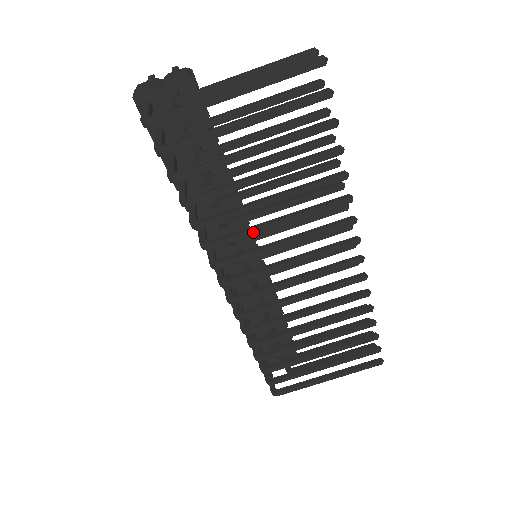
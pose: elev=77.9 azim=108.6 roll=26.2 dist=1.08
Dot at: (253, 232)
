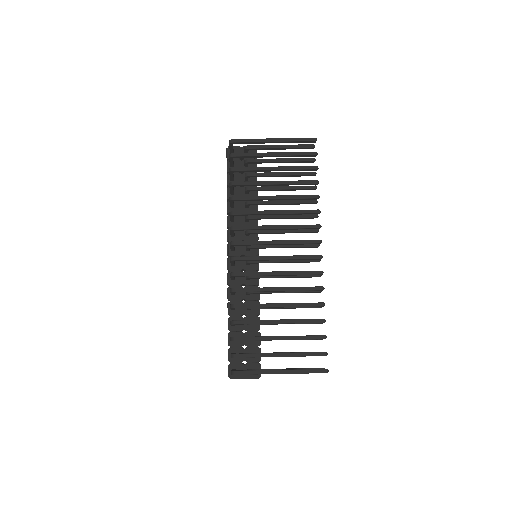
Dot at: (261, 212)
